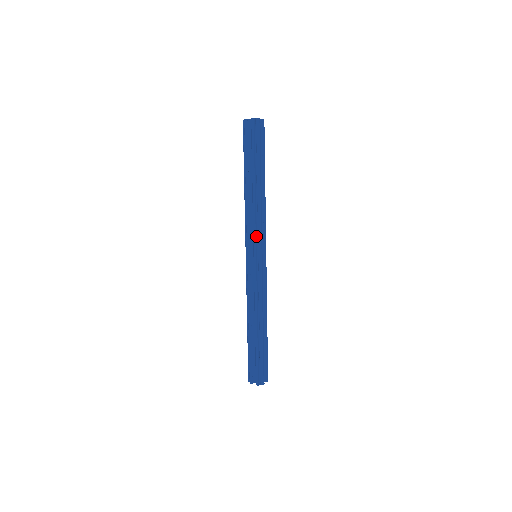
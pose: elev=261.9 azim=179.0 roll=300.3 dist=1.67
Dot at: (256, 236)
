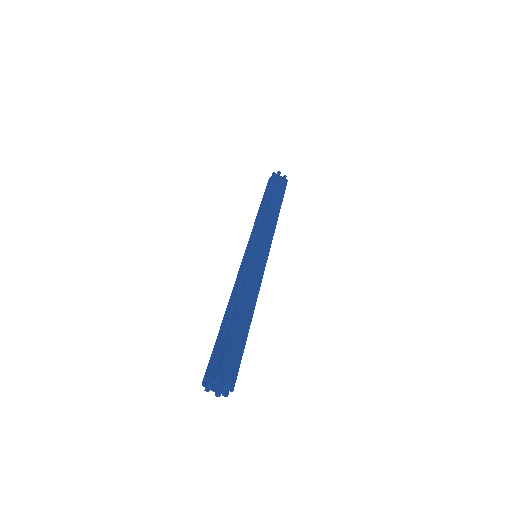
Dot at: (269, 239)
